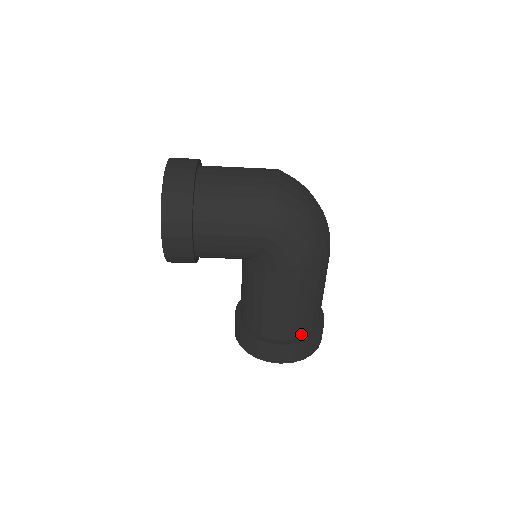
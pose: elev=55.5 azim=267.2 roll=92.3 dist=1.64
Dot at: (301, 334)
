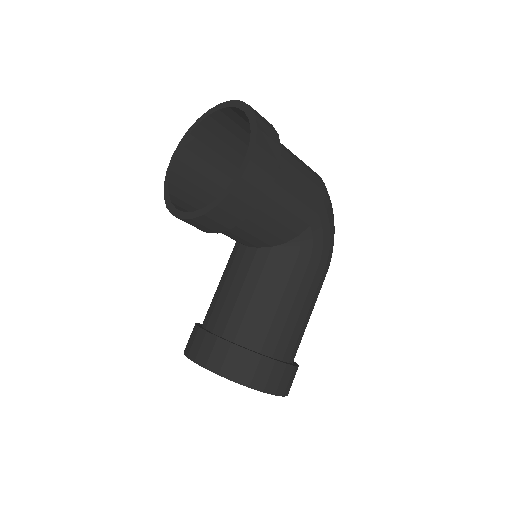
Dot at: (293, 357)
